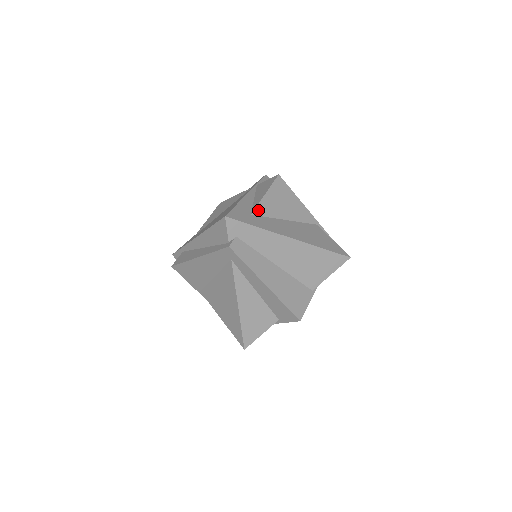
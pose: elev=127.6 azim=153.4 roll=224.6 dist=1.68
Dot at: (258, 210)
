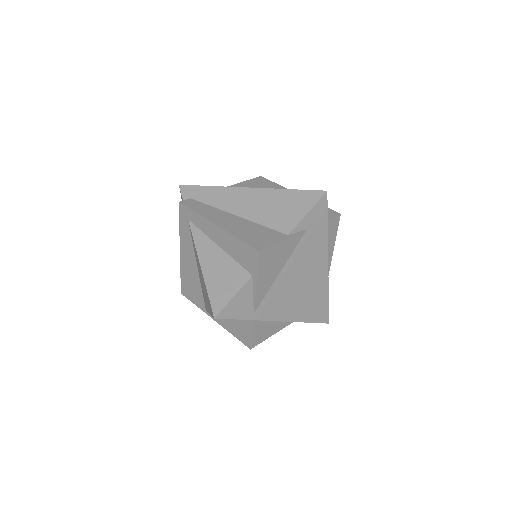
Dot at: occluded
